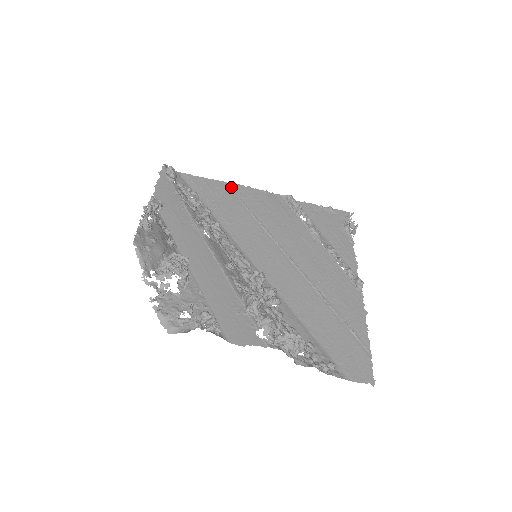
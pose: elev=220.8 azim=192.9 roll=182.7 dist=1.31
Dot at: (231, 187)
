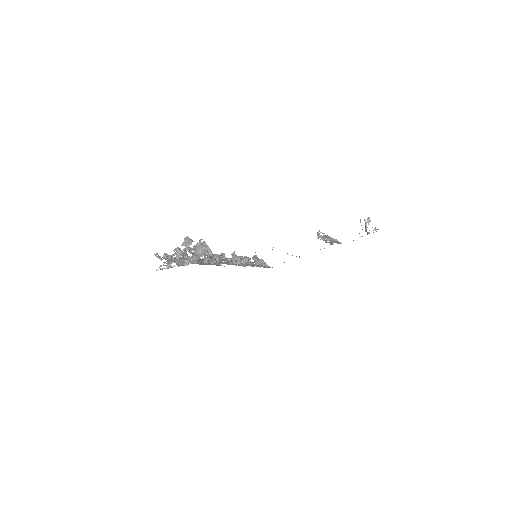
Dot at: occluded
